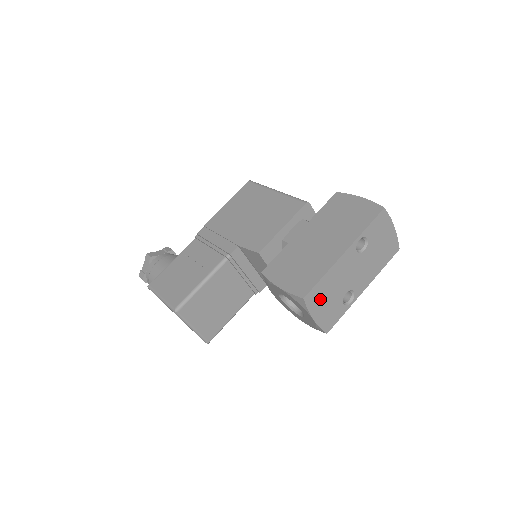
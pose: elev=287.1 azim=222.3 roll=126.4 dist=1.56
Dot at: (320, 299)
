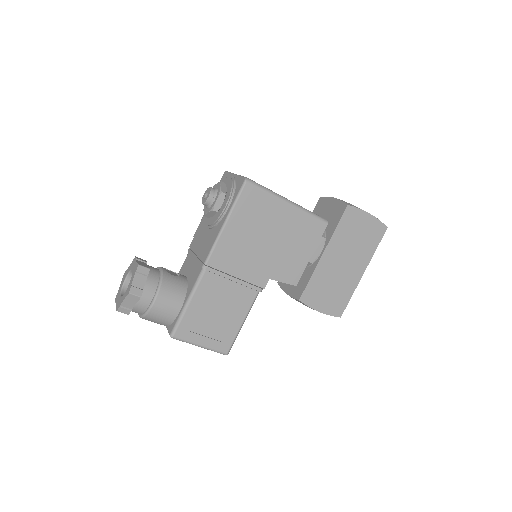
Dot at: occluded
